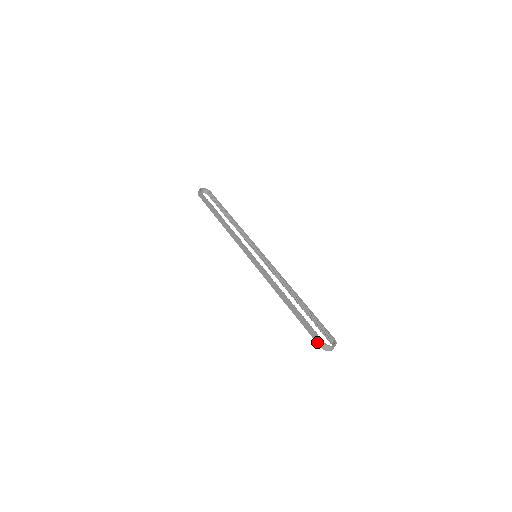
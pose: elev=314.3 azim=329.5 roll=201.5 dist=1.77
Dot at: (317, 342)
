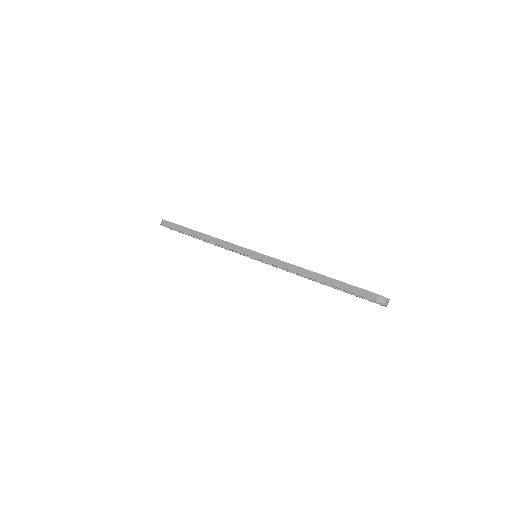
Dot at: (370, 298)
